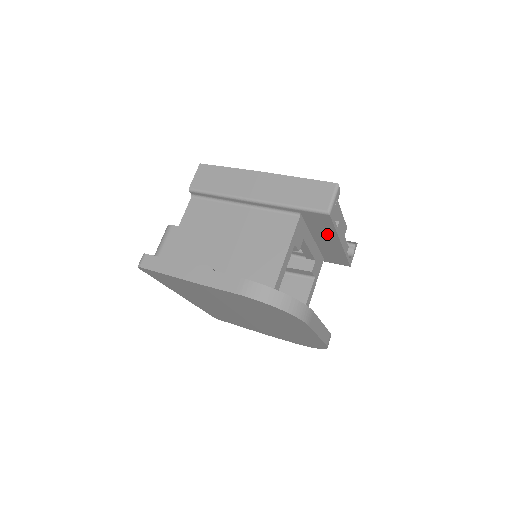
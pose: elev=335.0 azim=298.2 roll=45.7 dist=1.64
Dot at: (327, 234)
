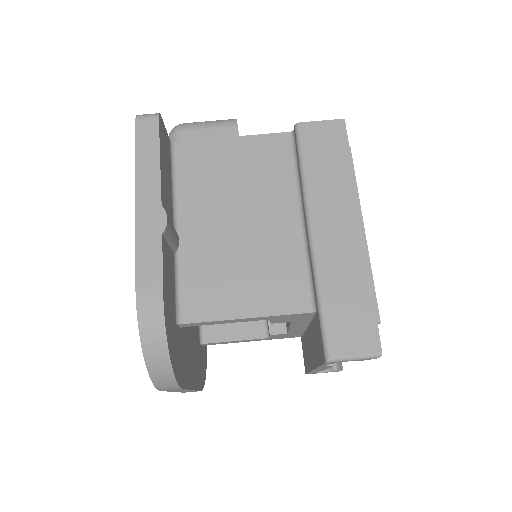
Dot at: (314, 350)
